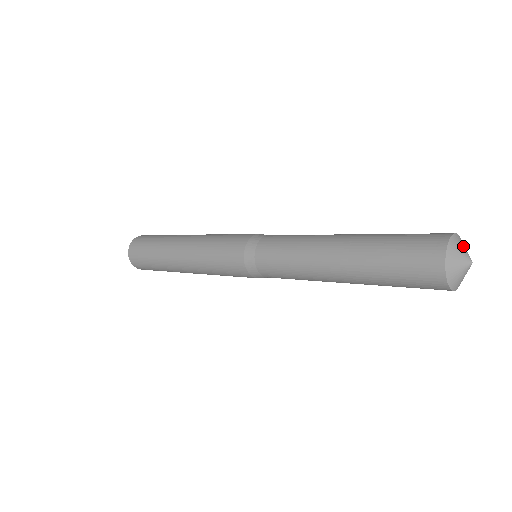
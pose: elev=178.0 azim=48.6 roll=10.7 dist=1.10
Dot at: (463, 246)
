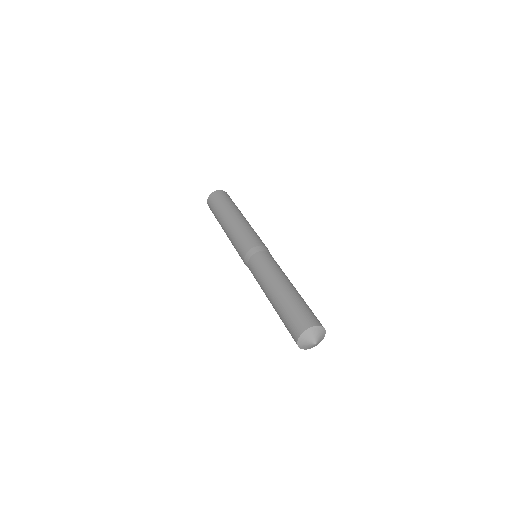
Dot at: (320, 334)
